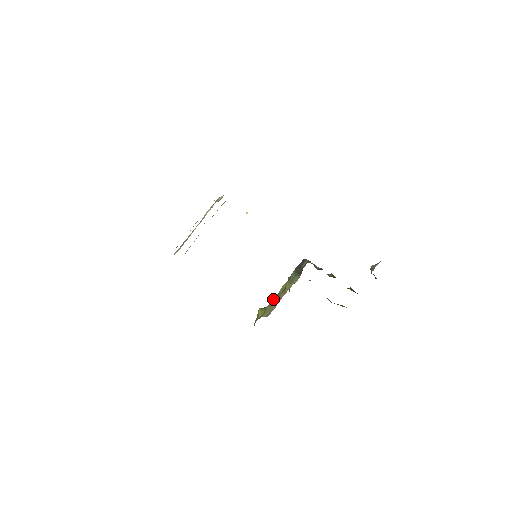
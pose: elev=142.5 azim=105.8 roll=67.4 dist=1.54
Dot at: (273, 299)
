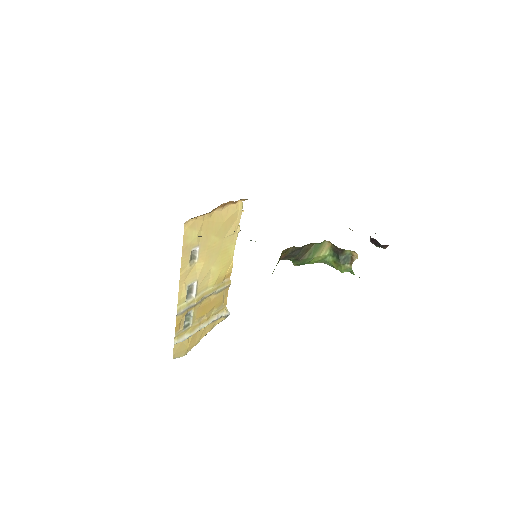
Dot at: occluded
